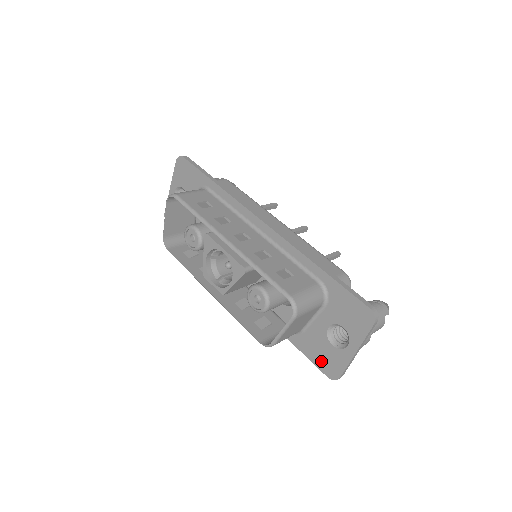
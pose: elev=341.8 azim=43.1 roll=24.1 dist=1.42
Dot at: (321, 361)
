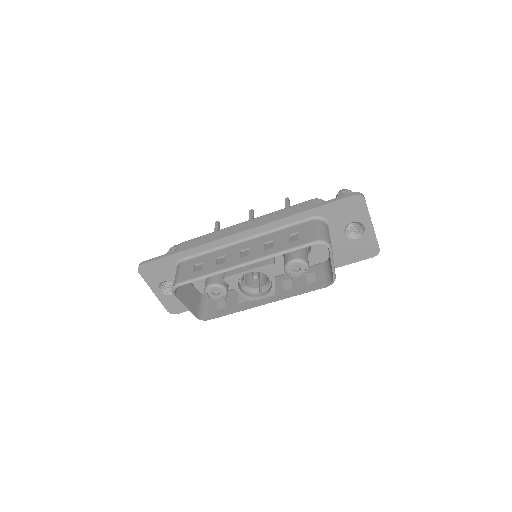
Dot at: (360, 255)
